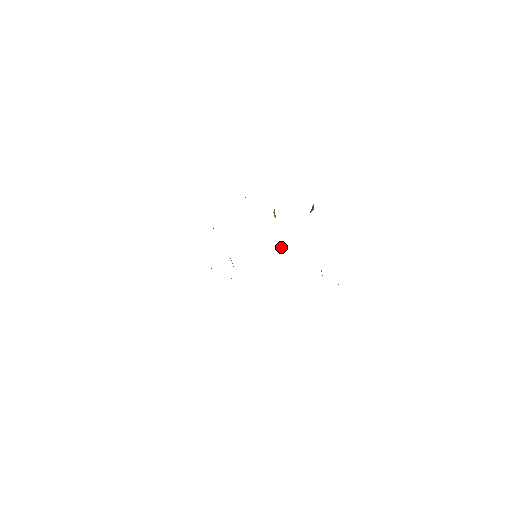
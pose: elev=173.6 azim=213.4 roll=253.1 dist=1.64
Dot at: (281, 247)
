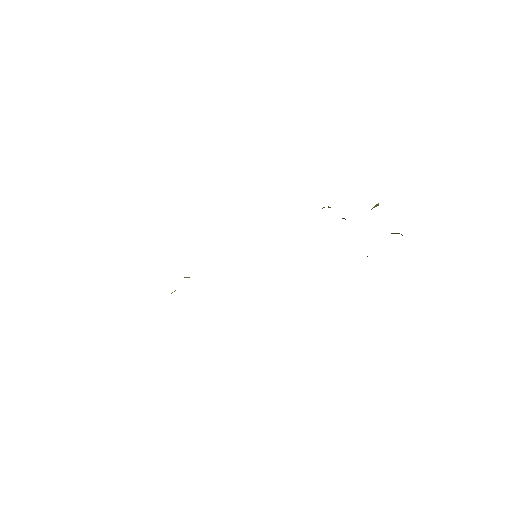
Dot at: occluded
